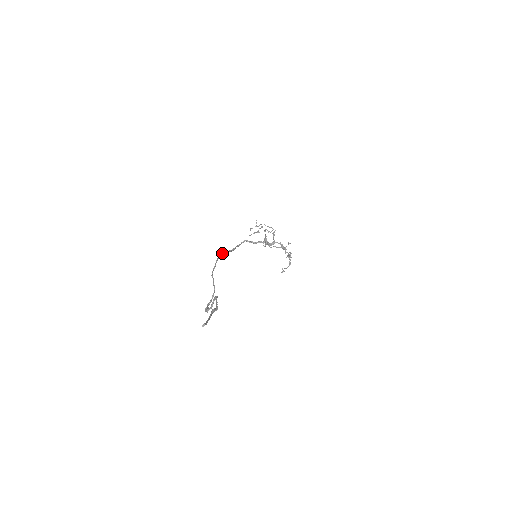
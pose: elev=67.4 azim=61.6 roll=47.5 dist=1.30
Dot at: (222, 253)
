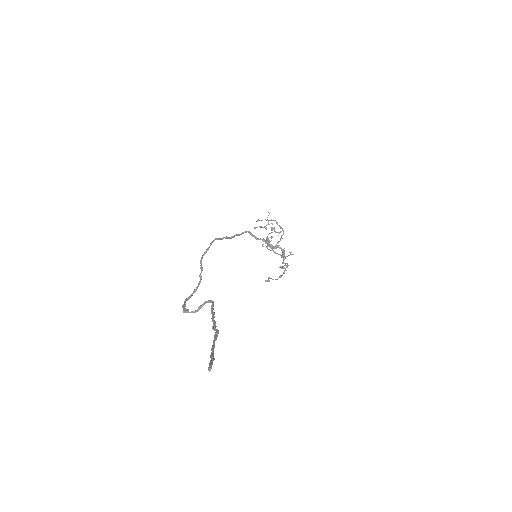
Dot at: occluded
